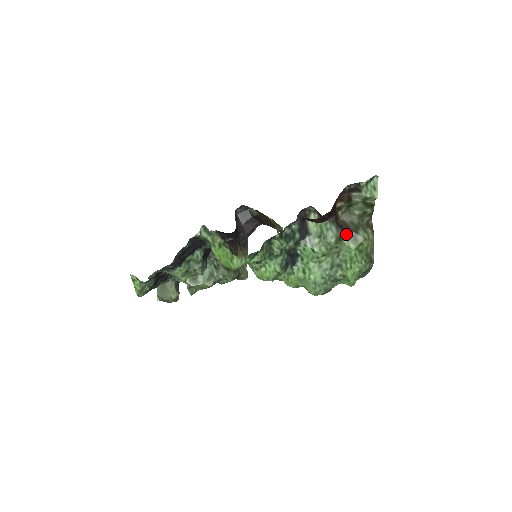
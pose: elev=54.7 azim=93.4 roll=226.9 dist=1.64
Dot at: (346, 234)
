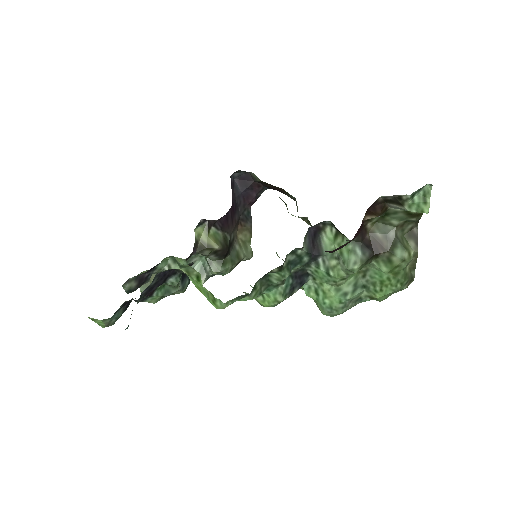
Dot at: (376, 255)
